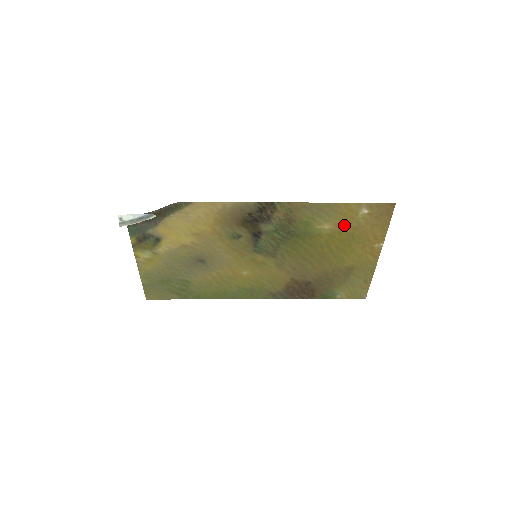
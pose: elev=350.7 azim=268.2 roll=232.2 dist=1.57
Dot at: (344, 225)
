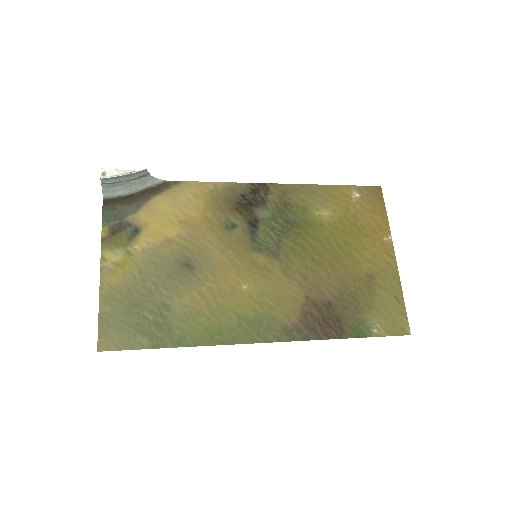
Dot at: (342, 211)
